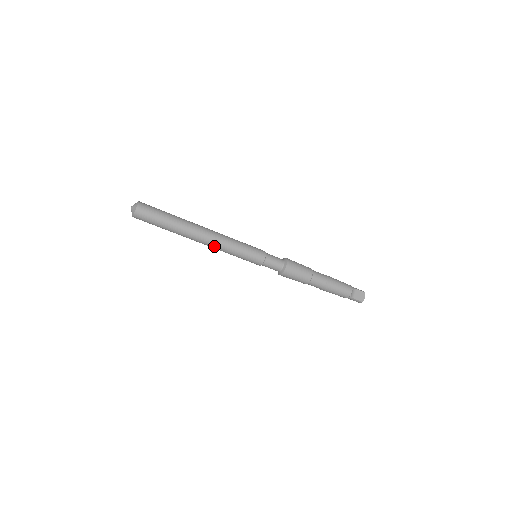
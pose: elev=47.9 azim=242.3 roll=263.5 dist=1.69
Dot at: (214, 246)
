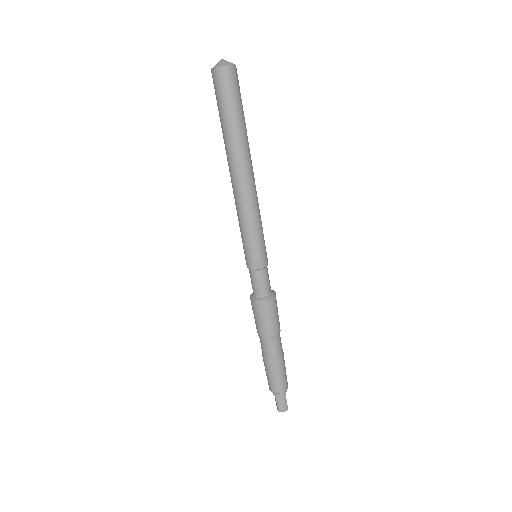
Dot at: (252, 195)
